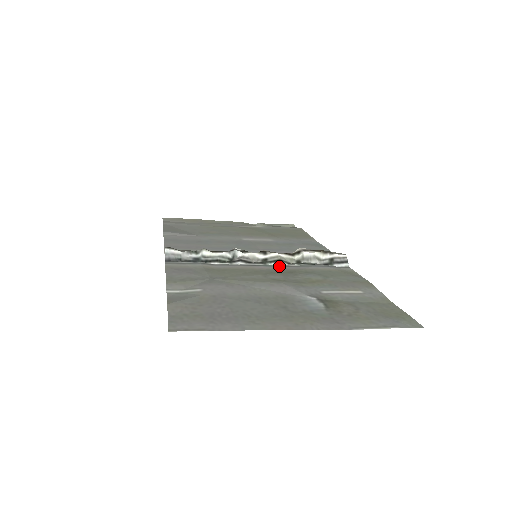
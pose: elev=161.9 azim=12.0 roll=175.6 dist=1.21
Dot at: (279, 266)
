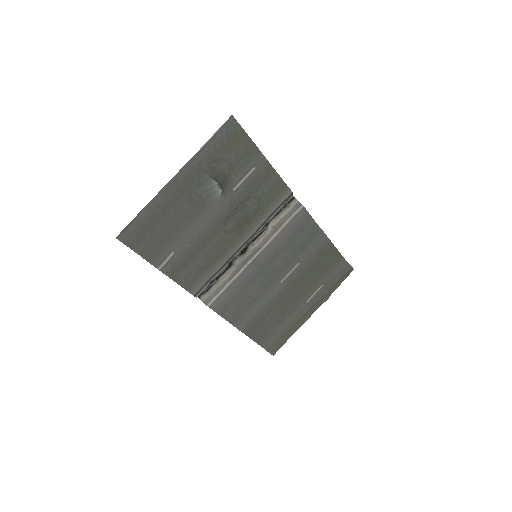
Dot at: (253, 235)
